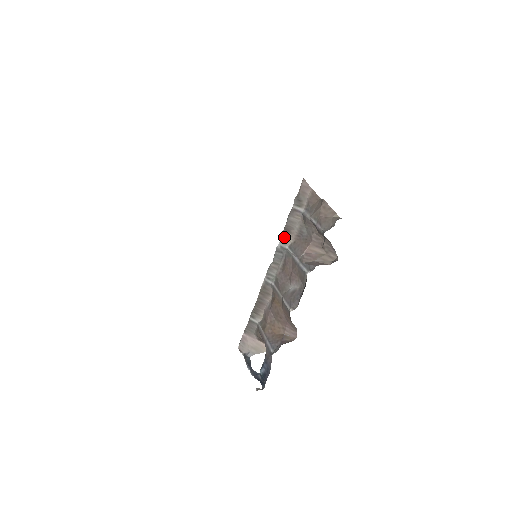
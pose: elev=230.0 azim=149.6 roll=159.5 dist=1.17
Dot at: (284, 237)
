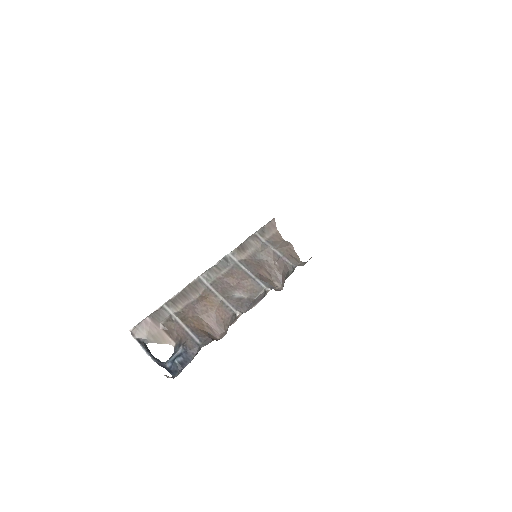
Dot at: (237, 251)
